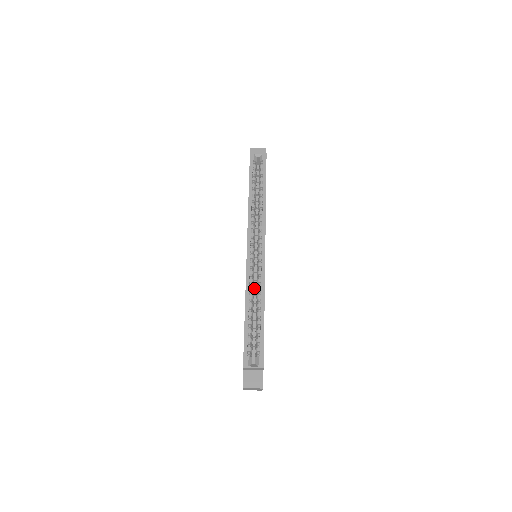
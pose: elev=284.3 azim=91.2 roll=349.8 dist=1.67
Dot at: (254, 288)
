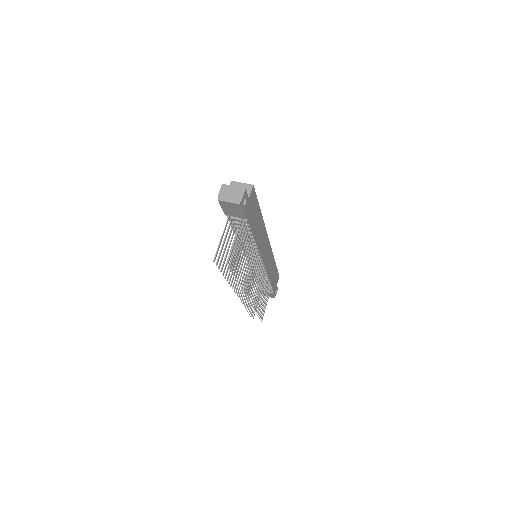
Dot at: occluded
